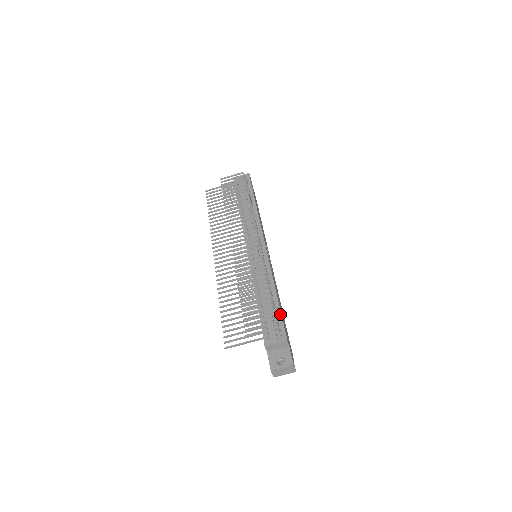
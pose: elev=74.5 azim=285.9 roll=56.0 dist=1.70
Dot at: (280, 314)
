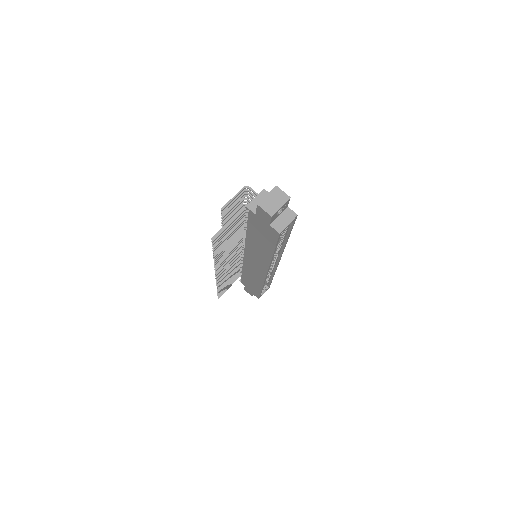
Dot at: occluded
